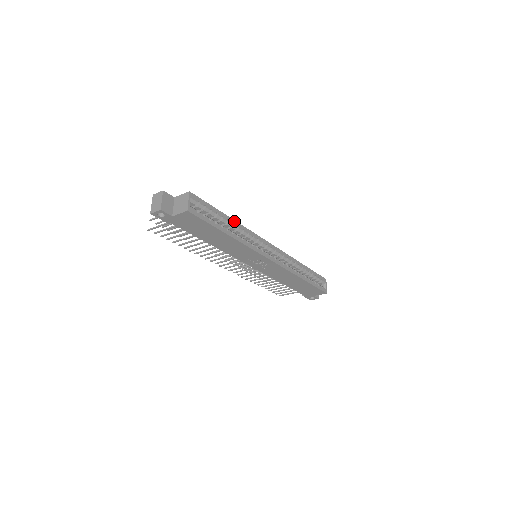
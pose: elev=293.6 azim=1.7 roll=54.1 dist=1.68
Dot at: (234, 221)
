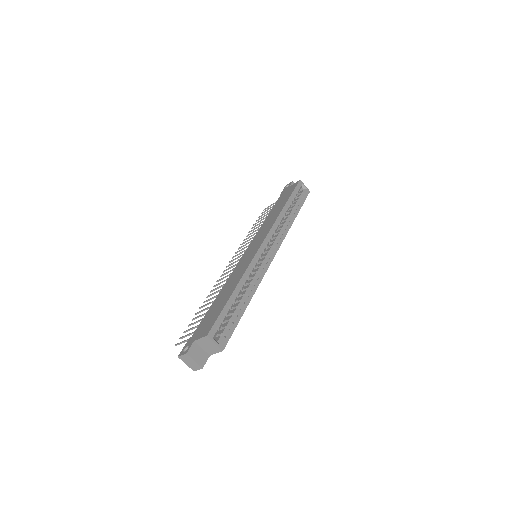
Dot at: (238, 285)
